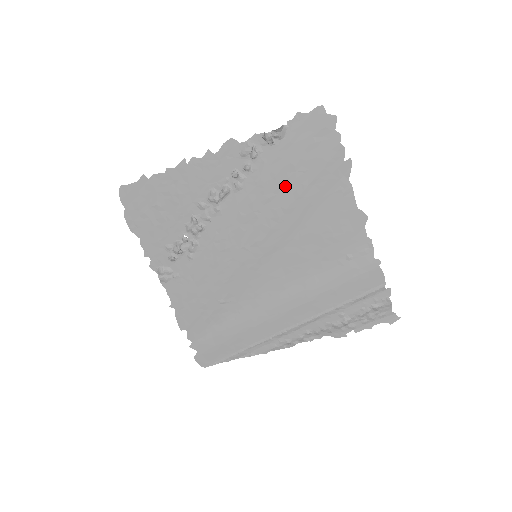
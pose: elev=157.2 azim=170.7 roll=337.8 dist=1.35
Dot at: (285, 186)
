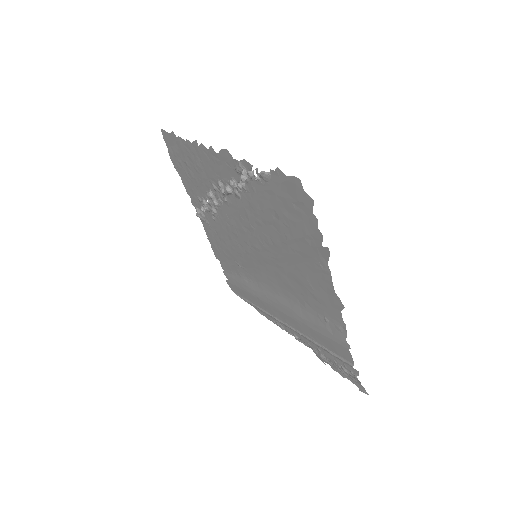
Dot at: (272, 224)
